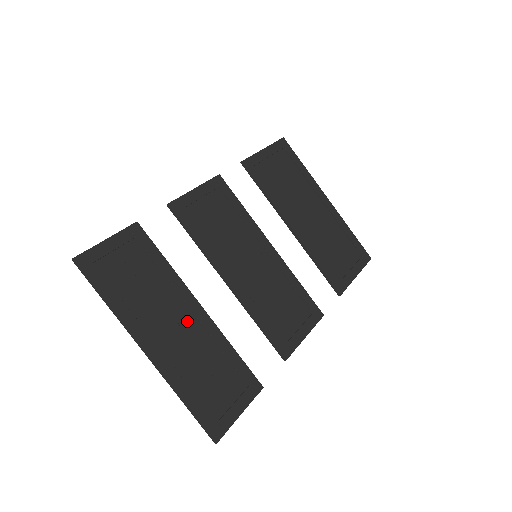
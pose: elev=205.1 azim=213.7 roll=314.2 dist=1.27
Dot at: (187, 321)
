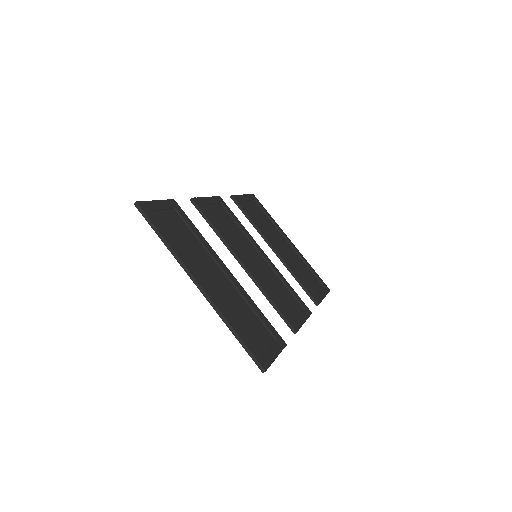
Dot at: (222, 277)
